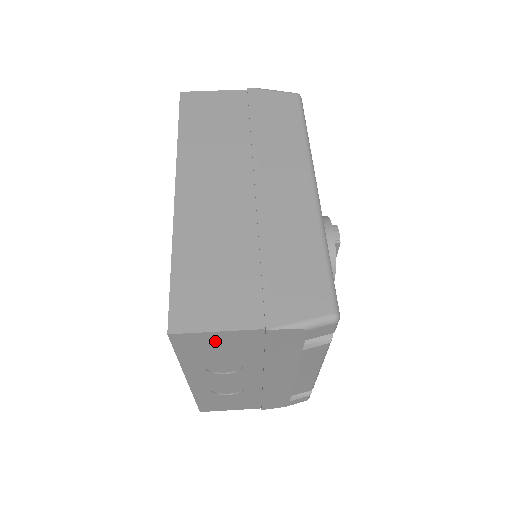
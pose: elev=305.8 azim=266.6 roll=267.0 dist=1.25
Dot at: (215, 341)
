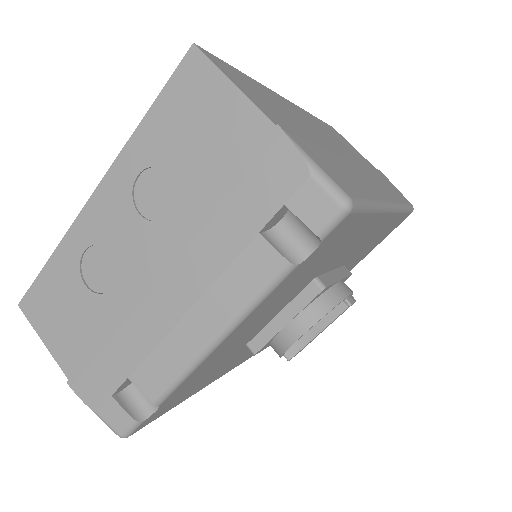
Dot at: (211, 108)
